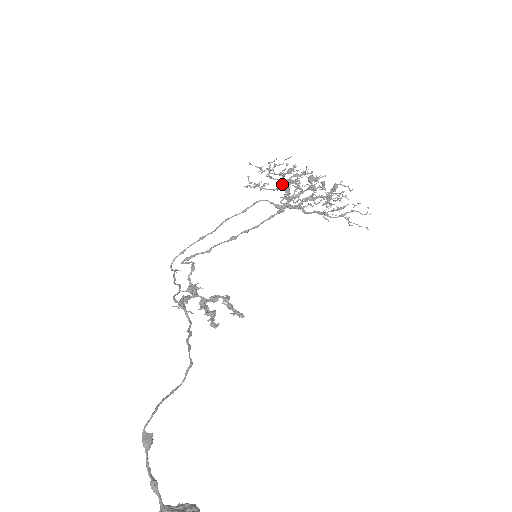
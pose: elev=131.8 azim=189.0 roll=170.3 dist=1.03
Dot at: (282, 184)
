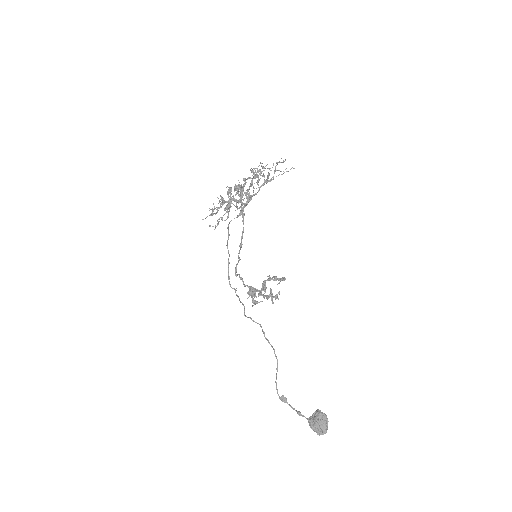
Dot at: occluded
